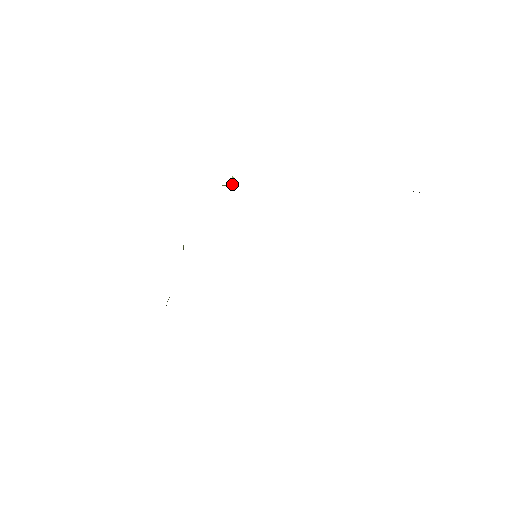
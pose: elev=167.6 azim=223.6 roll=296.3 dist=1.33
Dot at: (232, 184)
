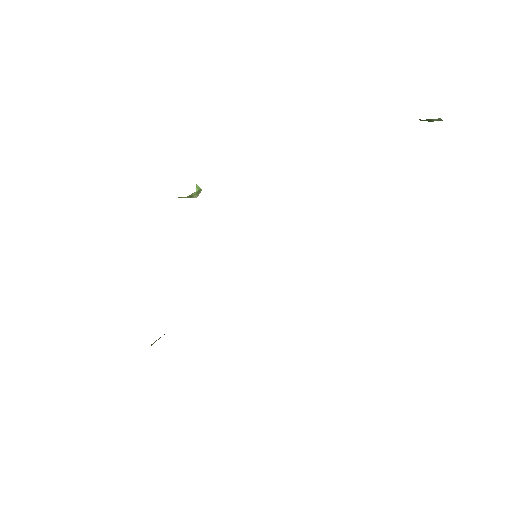
Dot at: (196, 195)
